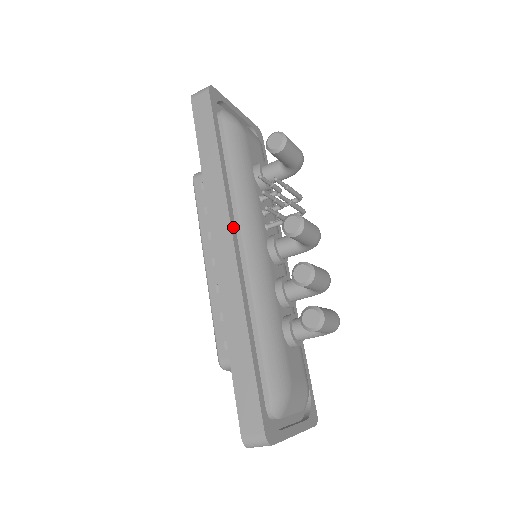
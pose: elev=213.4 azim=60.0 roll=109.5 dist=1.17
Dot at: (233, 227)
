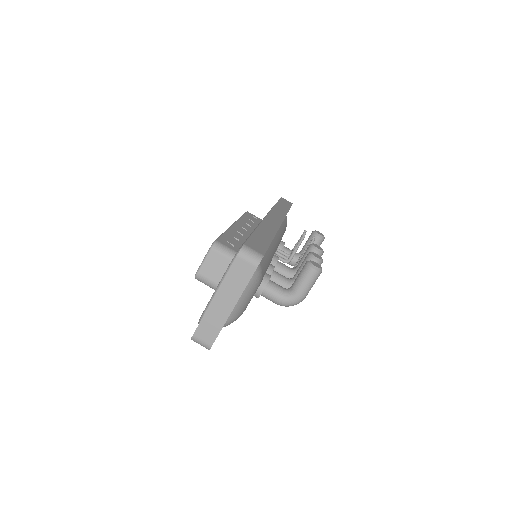
Dot at: occluded
